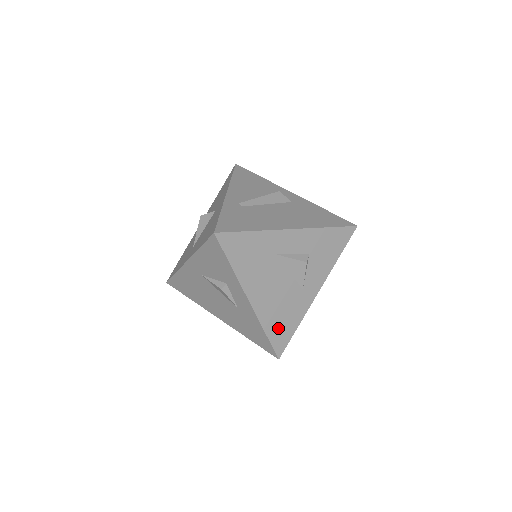
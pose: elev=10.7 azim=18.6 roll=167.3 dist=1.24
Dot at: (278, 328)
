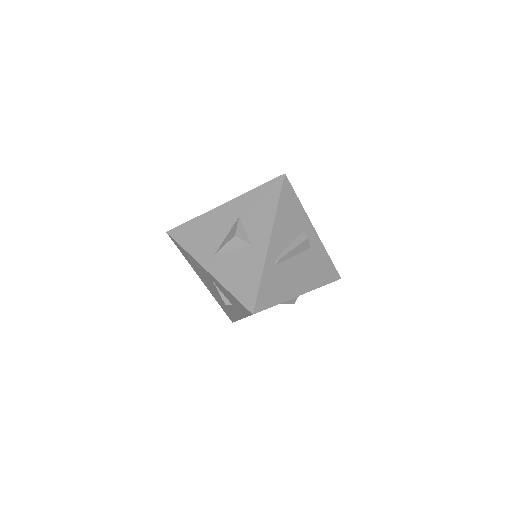
Dot at: occluded
